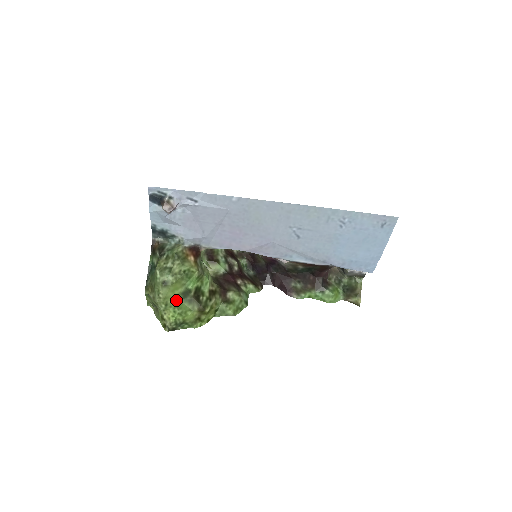
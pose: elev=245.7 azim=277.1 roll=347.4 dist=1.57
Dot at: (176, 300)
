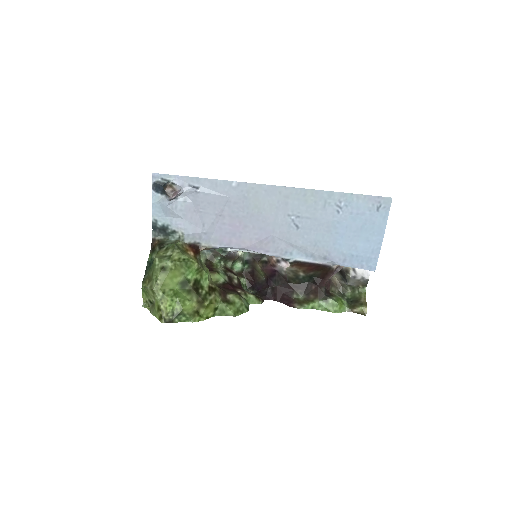
Dot at: (174, 289)
